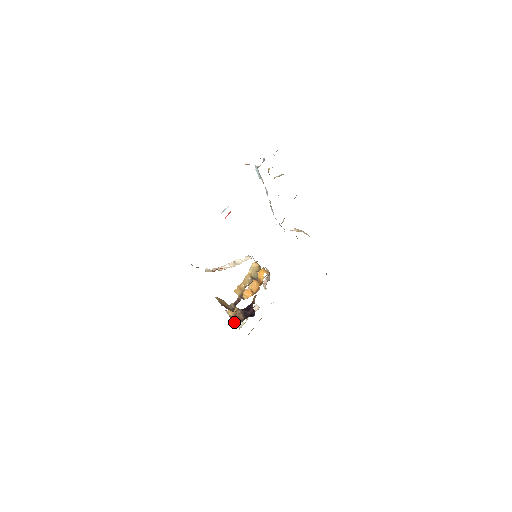
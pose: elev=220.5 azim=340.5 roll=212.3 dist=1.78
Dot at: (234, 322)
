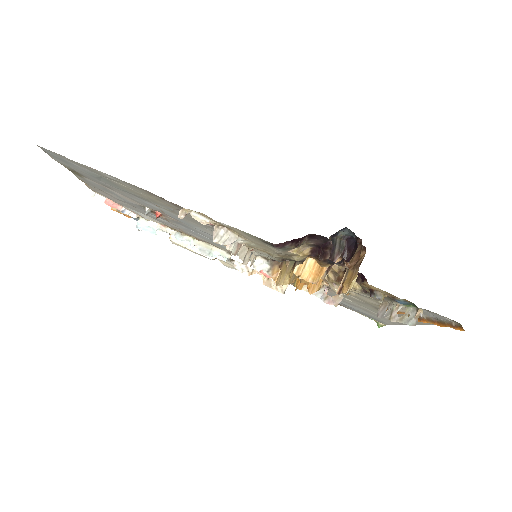
Dot at: (364, 255)
